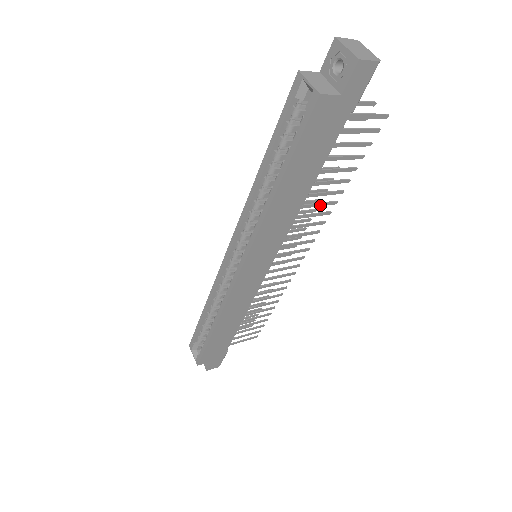
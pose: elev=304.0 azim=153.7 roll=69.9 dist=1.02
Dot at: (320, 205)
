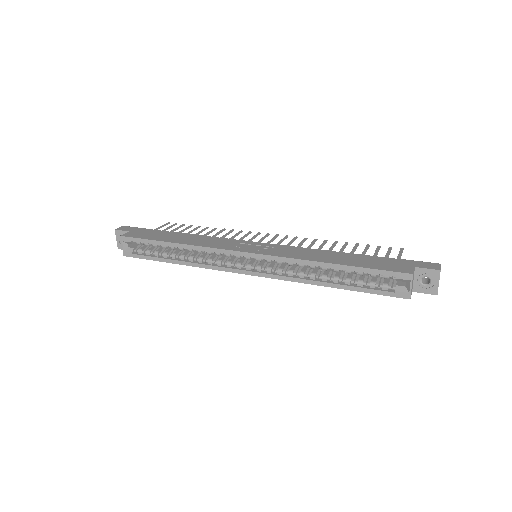
Dot at: occluded
